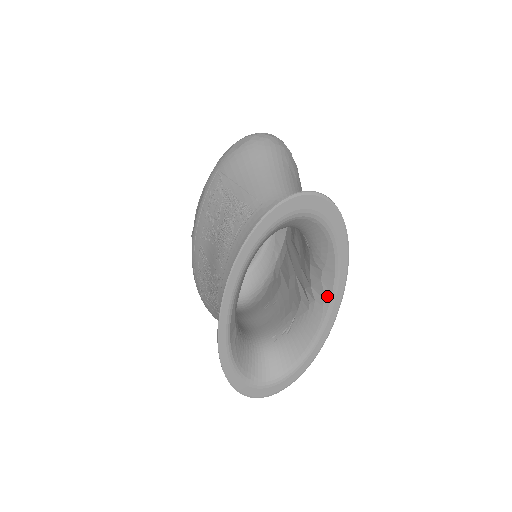
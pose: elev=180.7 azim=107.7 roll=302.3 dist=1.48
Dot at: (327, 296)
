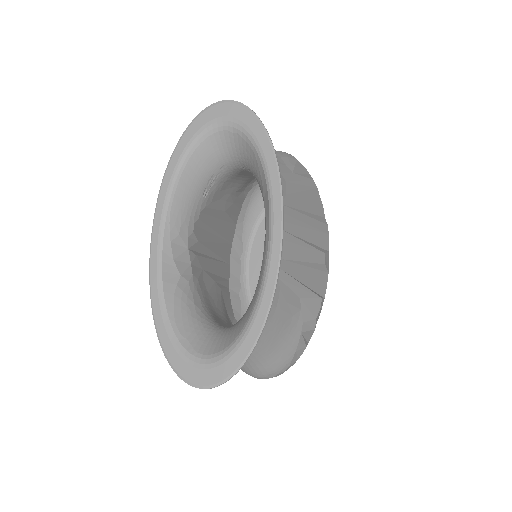
Dot at: (267, 225)
